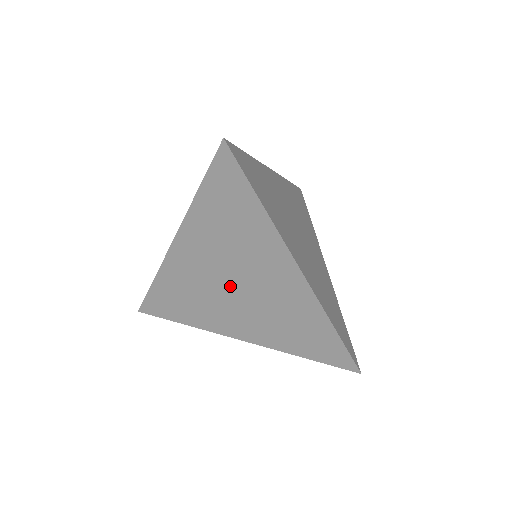
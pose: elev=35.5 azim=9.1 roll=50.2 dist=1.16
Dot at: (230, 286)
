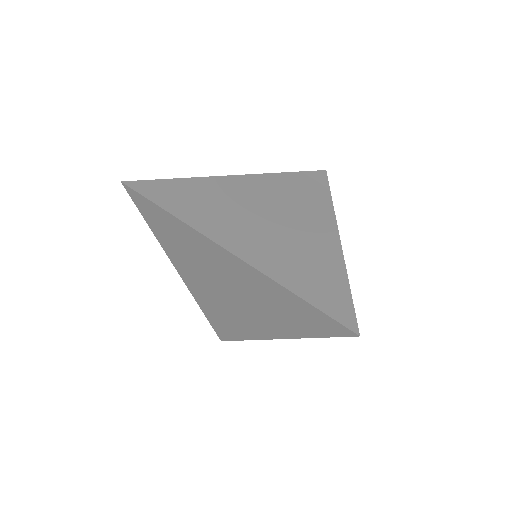
Dot at: (226, 292)
